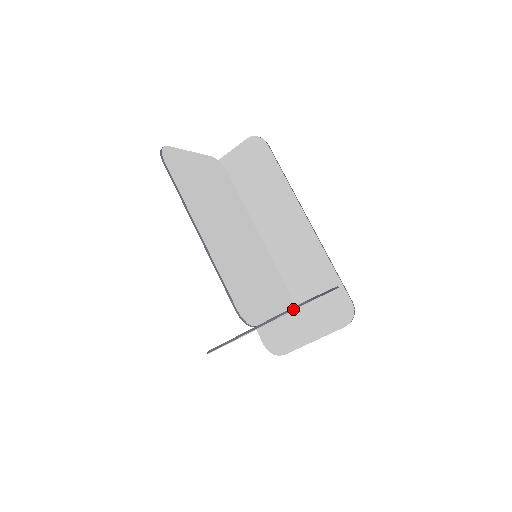
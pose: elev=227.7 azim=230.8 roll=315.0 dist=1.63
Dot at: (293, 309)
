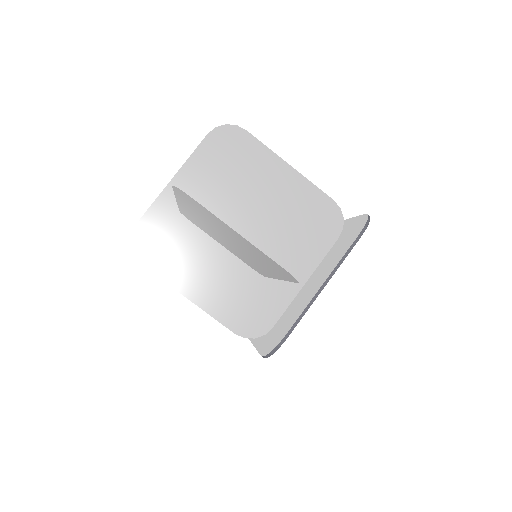
Dot at: (217, 127)
